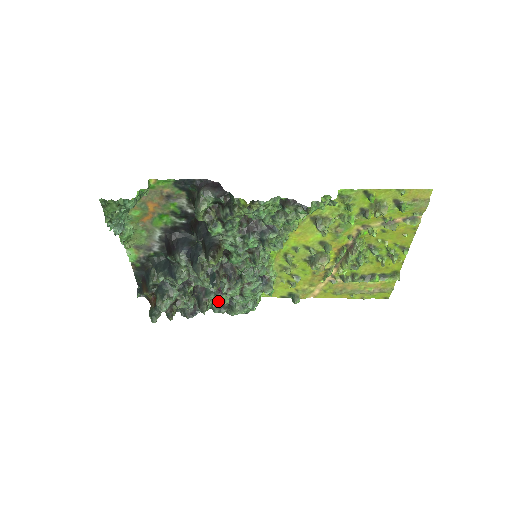
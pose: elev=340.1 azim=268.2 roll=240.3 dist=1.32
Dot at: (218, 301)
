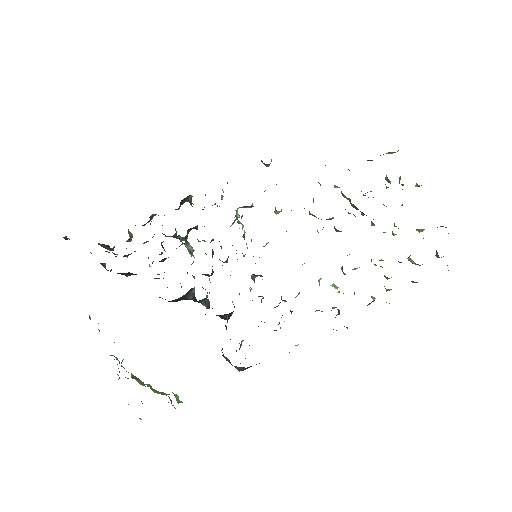
Dot at: occluded
